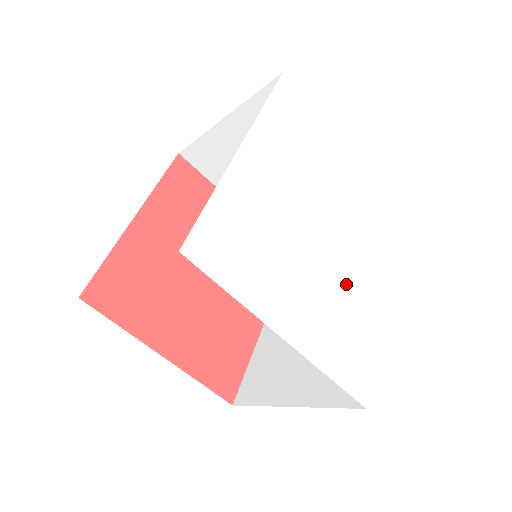
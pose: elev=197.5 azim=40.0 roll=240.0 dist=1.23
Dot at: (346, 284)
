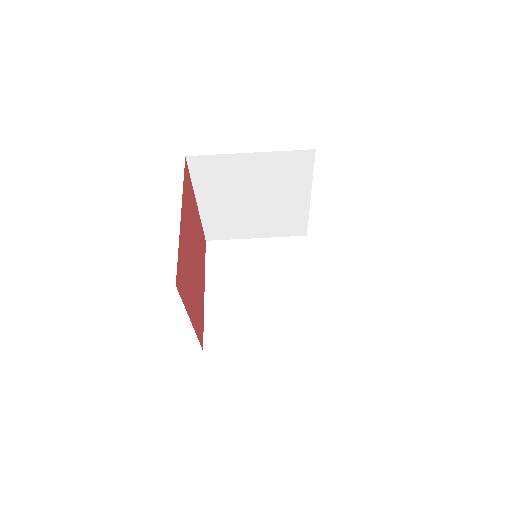
Dot at: occluded
